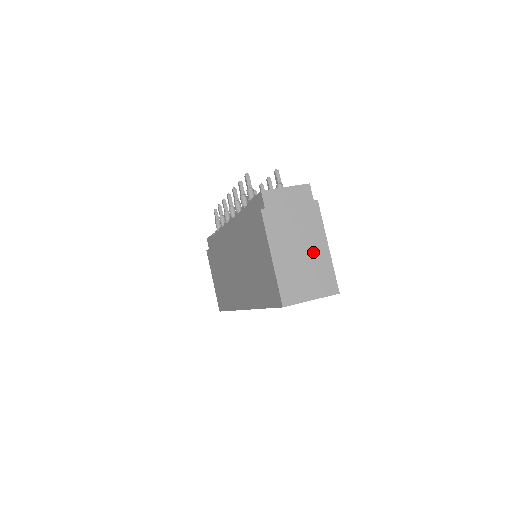
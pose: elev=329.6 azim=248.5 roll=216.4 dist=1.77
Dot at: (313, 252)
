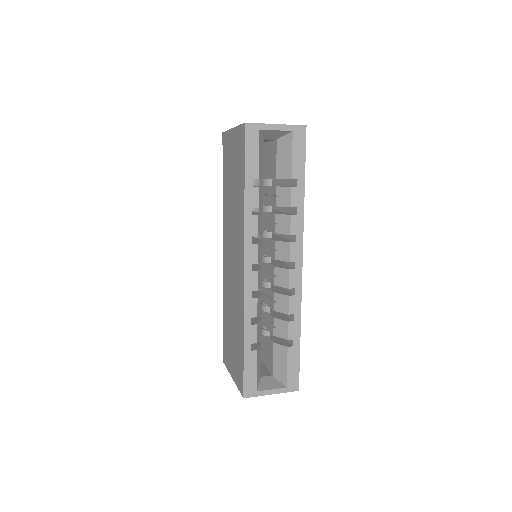
Dot at: occluded
